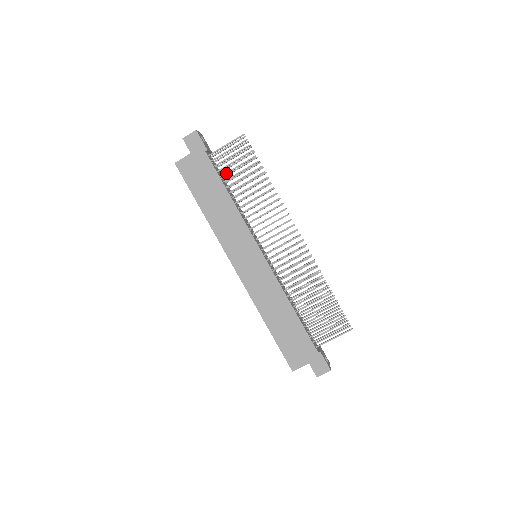
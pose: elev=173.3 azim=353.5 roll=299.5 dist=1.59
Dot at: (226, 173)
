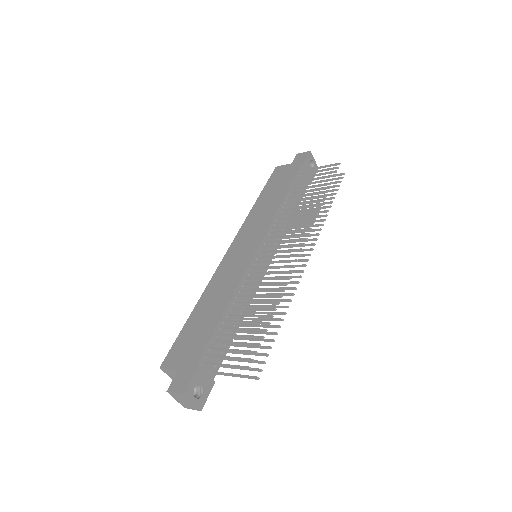
Dot at: (300, 184)
